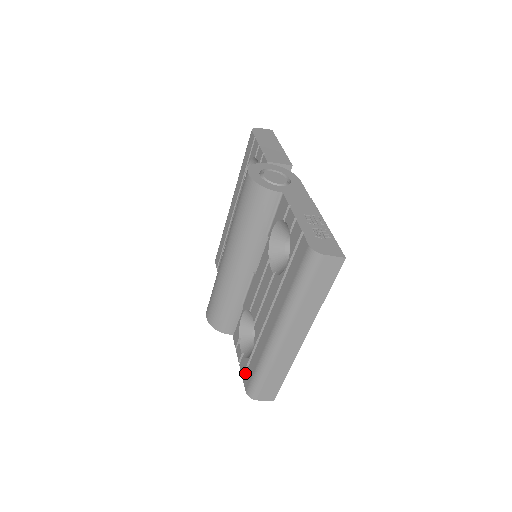
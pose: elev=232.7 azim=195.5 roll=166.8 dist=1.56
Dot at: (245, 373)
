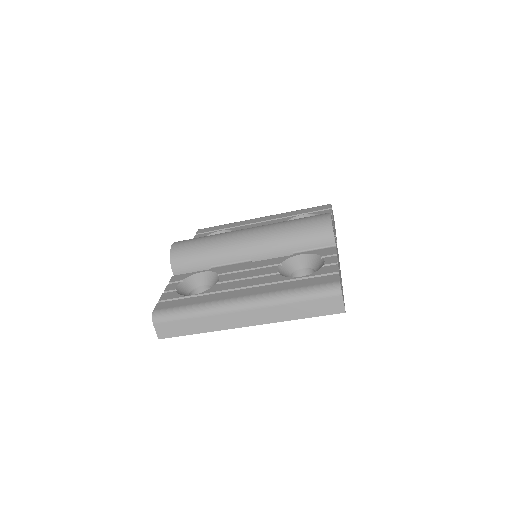
Dot at: (167, 301)
